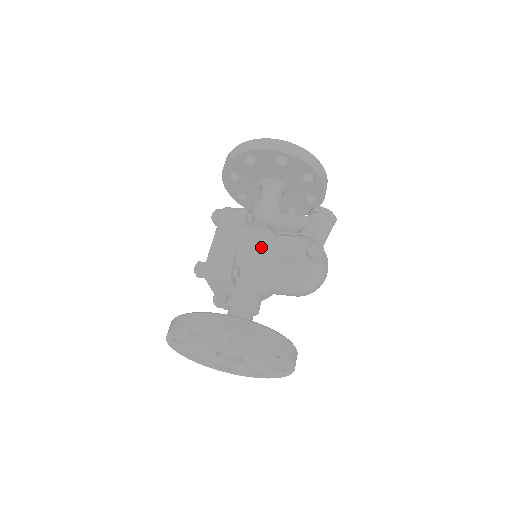
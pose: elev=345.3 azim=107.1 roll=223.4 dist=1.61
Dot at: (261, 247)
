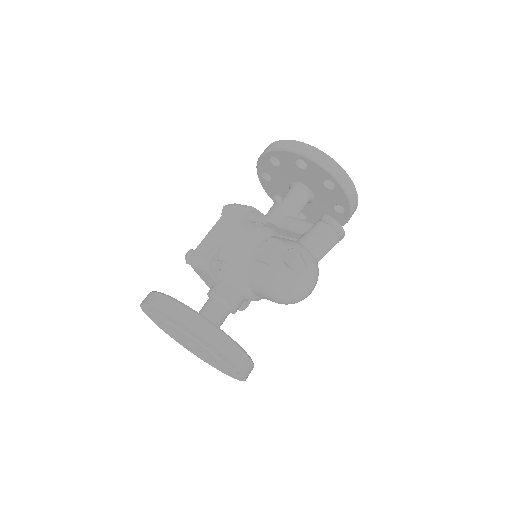
Dot at: (245, 245)
